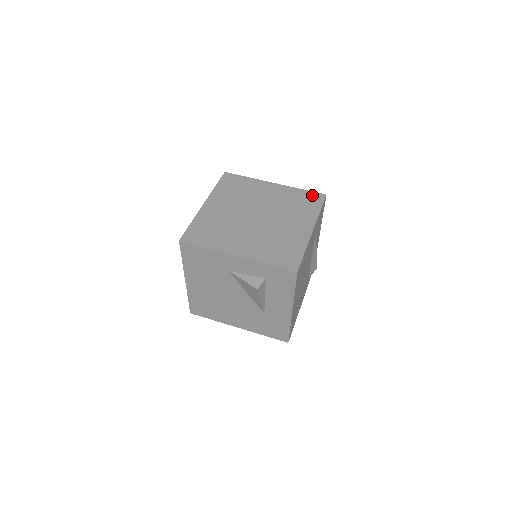
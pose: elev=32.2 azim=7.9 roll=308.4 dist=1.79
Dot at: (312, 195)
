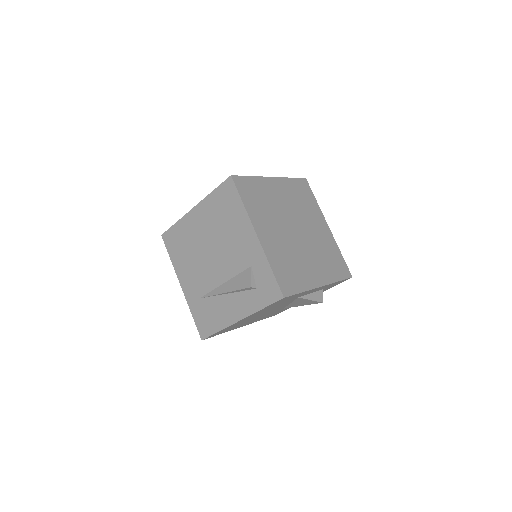
Dot at: (301, 183)
